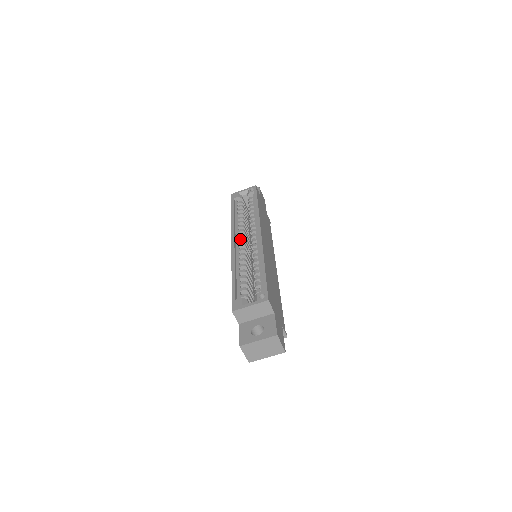
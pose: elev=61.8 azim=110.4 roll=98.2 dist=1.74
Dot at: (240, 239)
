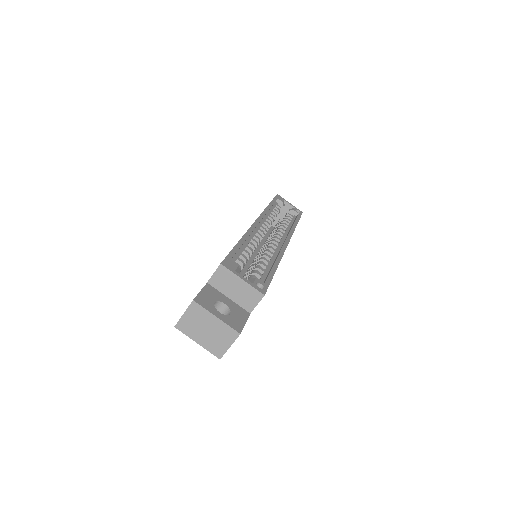
Dot at: occluded
